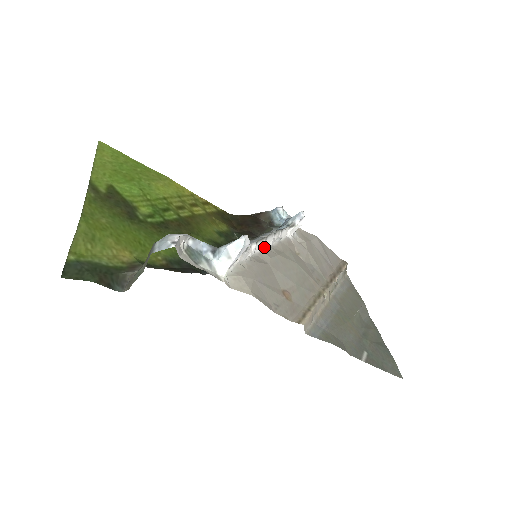
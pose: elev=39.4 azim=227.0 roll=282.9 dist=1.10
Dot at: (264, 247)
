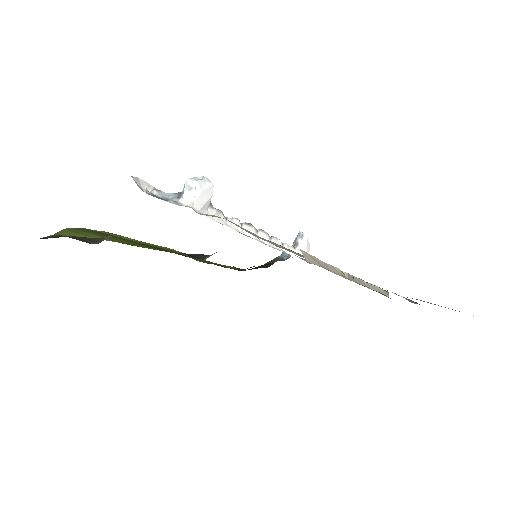
Dot at: (258, 240)
